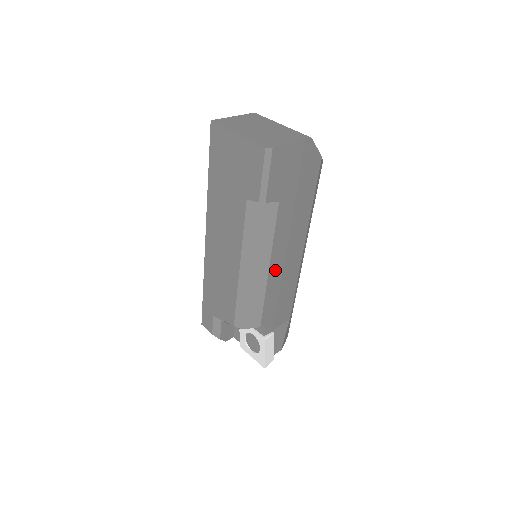
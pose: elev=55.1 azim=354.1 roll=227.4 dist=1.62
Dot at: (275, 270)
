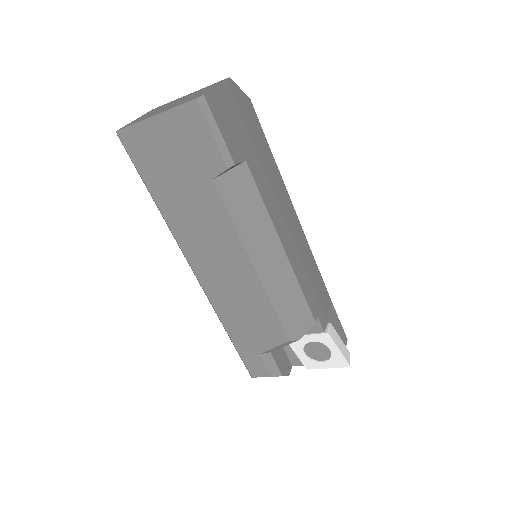
Dot at: (288, 246)
